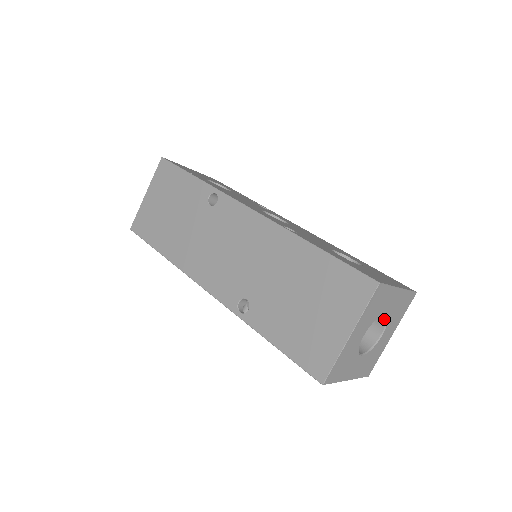
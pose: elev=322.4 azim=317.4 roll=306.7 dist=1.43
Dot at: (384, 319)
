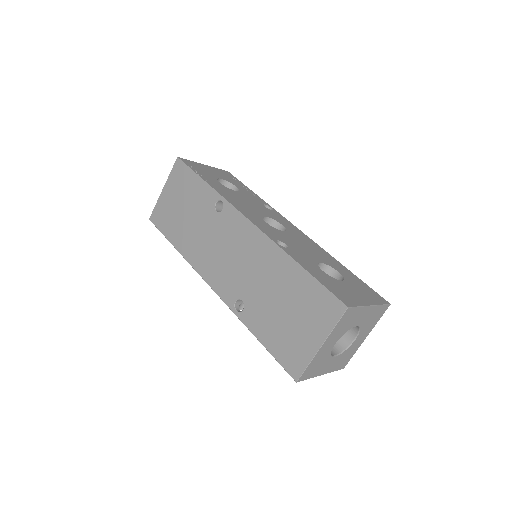
Dot at: (357, 328)
